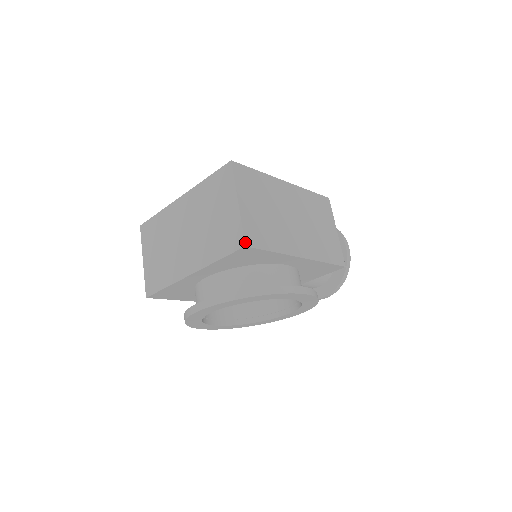
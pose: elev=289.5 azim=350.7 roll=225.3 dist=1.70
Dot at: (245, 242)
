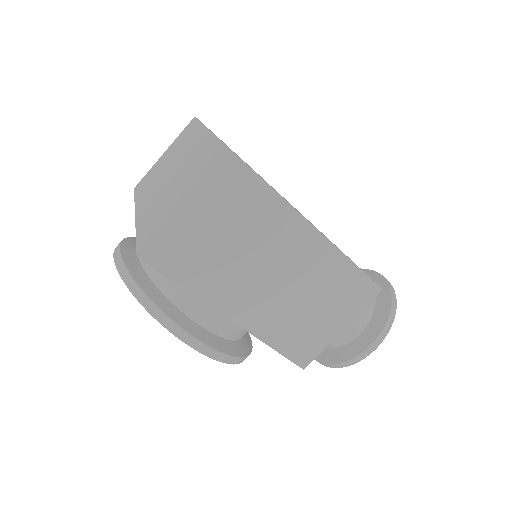
Dot at: (142, 252)
